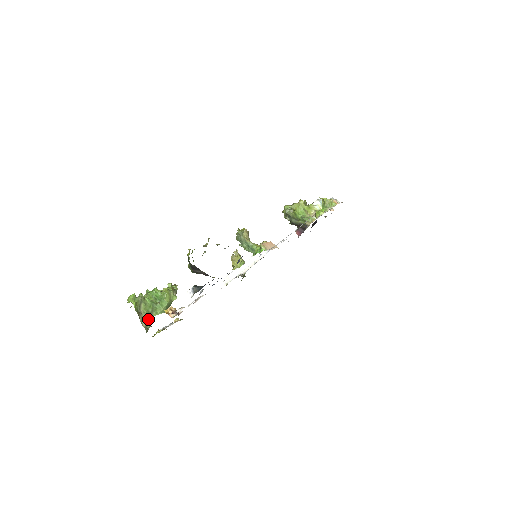
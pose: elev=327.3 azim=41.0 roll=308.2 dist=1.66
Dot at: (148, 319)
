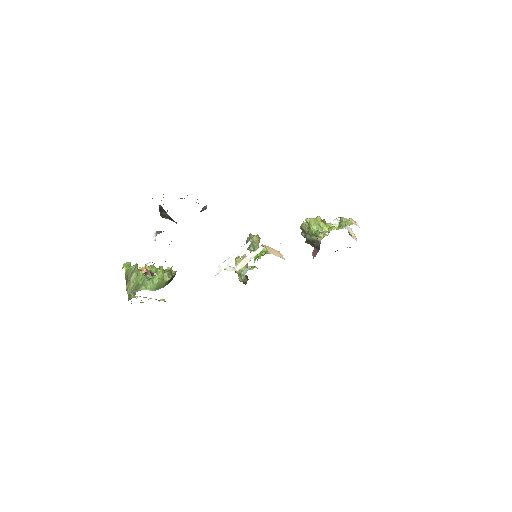
Dot at: (135, 290)
